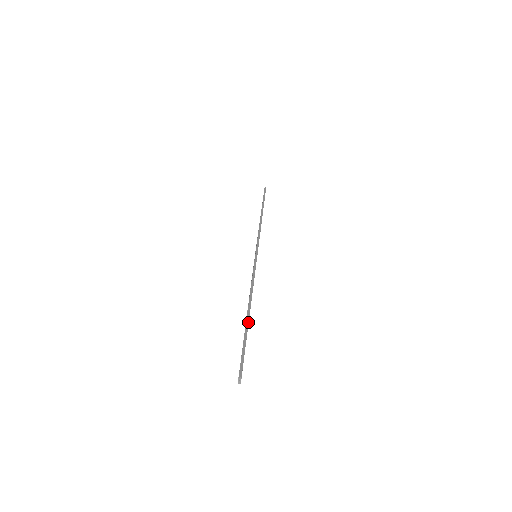
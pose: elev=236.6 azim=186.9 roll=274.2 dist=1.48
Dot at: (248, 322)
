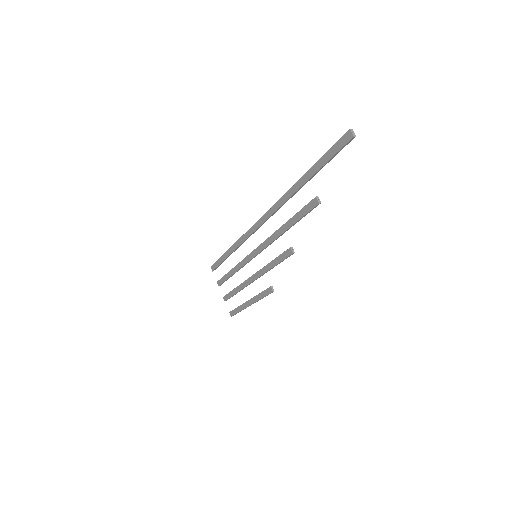
Dot at: (310, 169)
